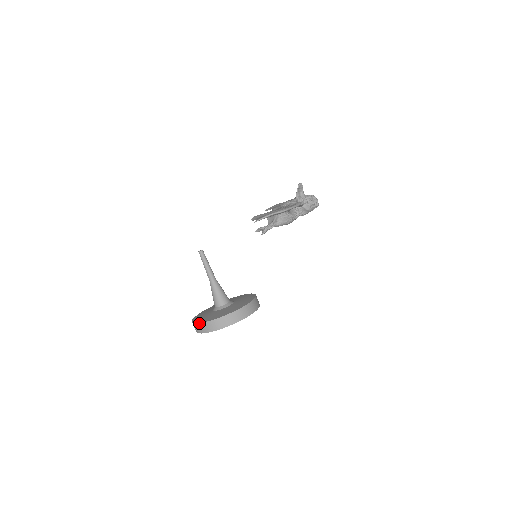
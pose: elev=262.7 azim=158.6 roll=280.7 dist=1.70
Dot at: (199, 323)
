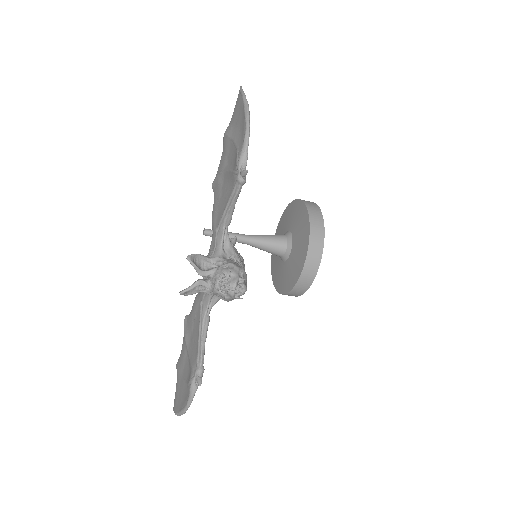
Dot at: (272, 278)
